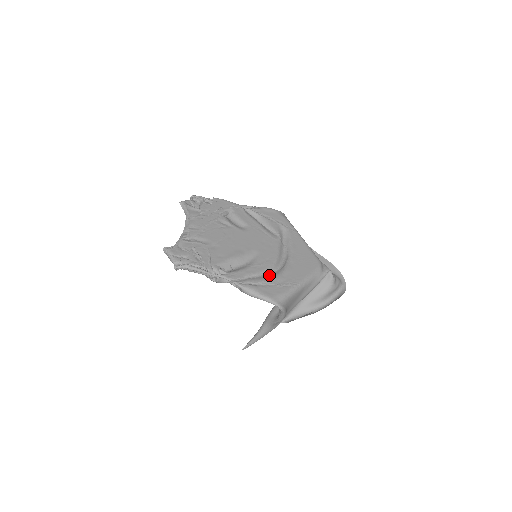
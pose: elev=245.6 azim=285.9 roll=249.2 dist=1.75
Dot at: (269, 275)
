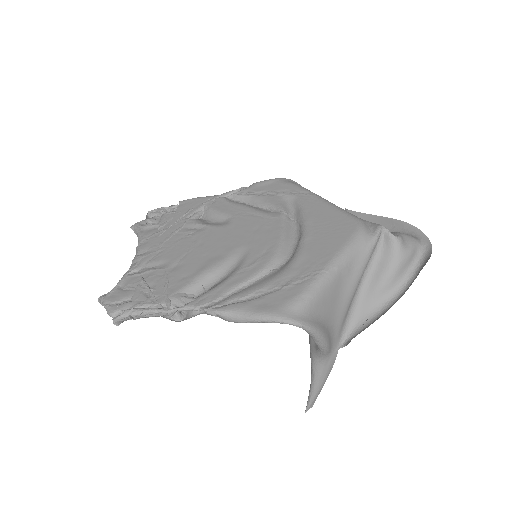
Dot at: (269, 276)
